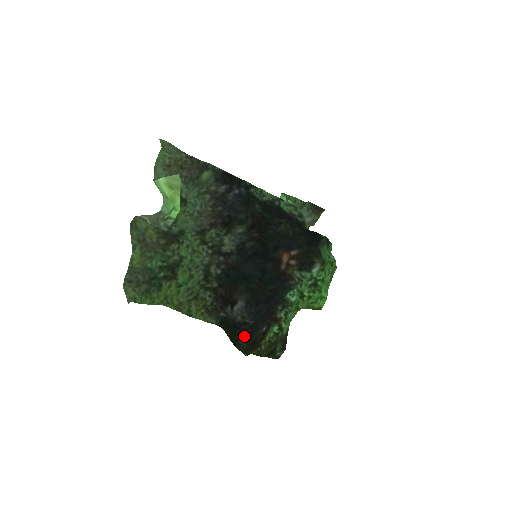
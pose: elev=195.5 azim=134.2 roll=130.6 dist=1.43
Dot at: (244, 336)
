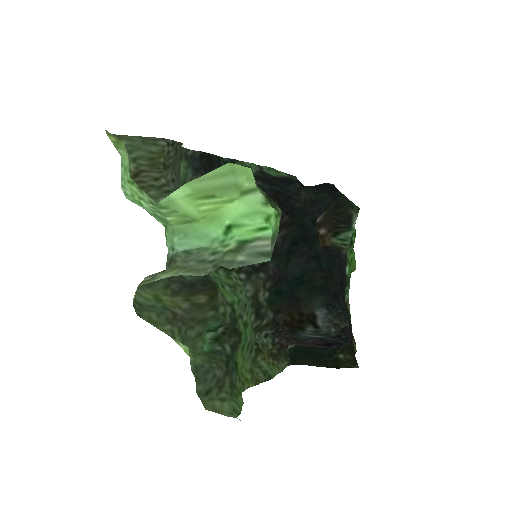
Dot at: (343, 348)
